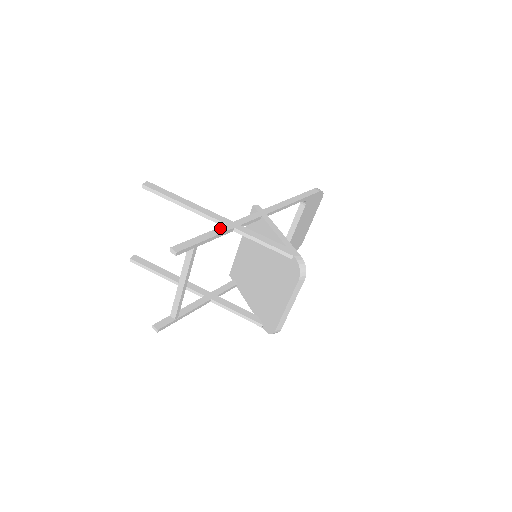
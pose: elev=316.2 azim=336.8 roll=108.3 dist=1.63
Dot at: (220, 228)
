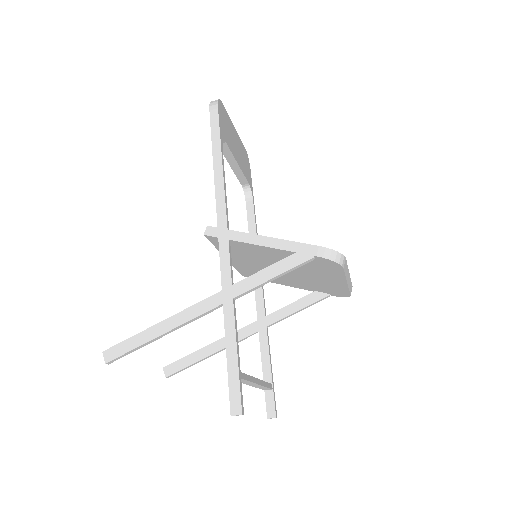
Dot at: (226, 319)
